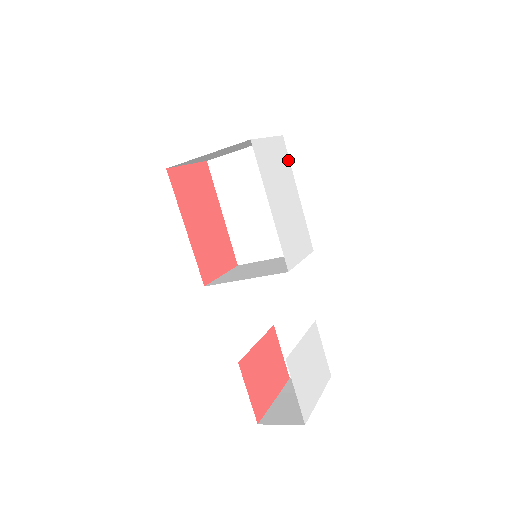
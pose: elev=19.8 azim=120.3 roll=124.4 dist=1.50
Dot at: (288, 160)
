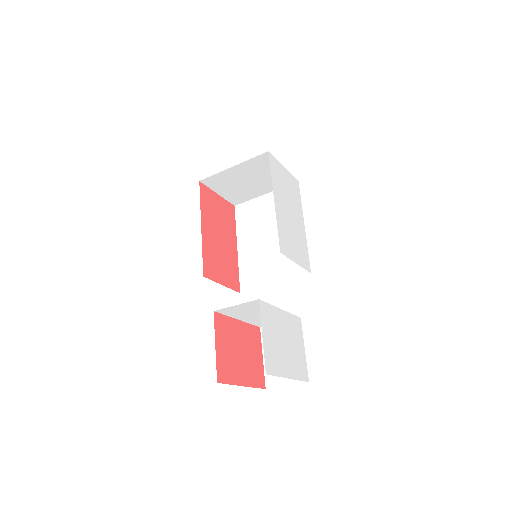
Dot at: (300, 198)
